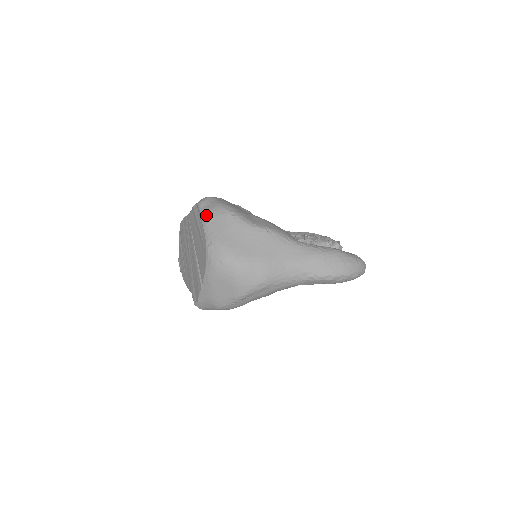
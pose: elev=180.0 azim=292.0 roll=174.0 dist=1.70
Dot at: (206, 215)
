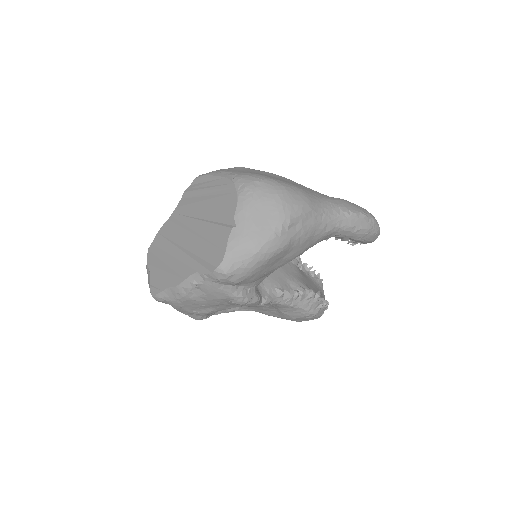
Dot at: (216, 171)
